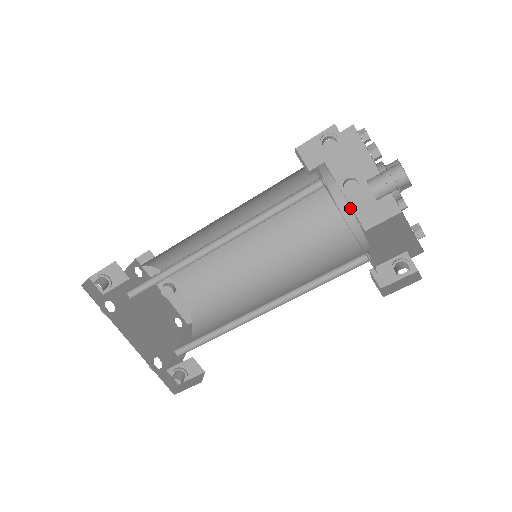
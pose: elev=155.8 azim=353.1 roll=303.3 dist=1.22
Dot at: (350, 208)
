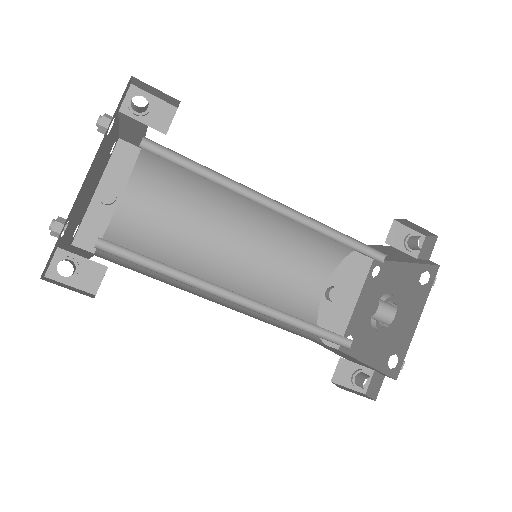
Dot at: (318, 308)
